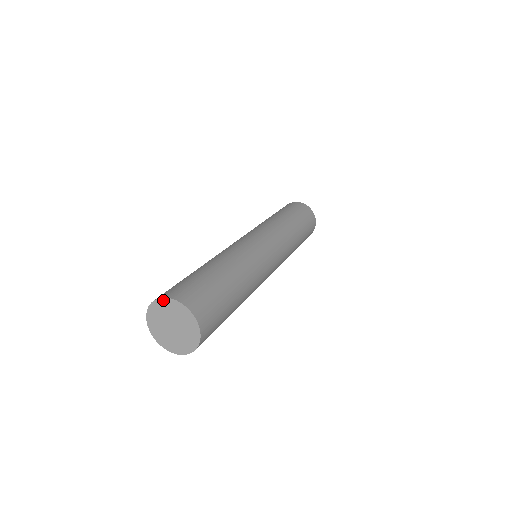
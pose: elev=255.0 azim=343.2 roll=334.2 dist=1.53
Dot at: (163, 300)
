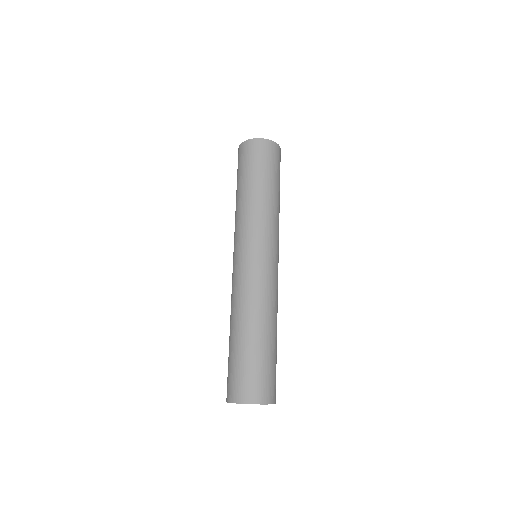
Dot at: occluded
